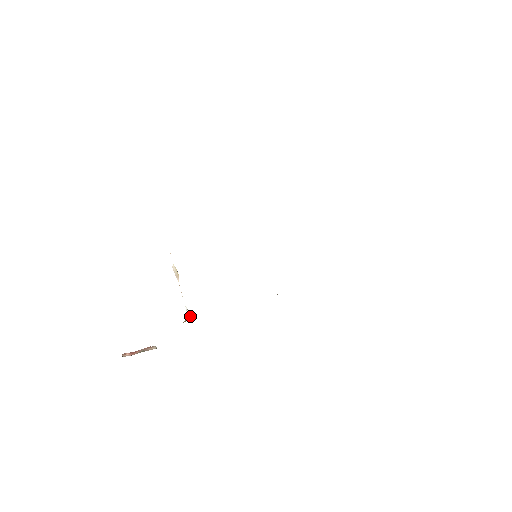
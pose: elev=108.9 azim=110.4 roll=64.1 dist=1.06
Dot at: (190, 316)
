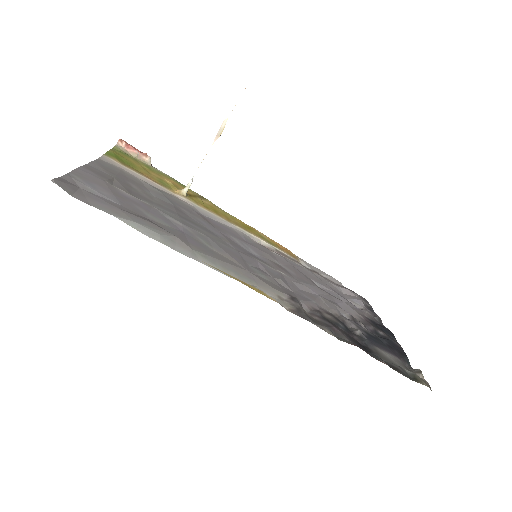
Dot at: occluded
